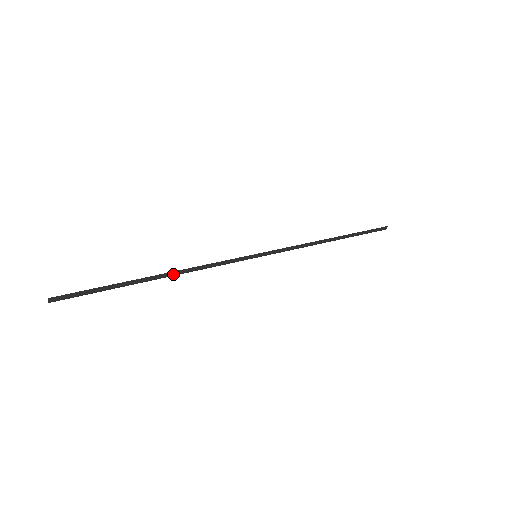
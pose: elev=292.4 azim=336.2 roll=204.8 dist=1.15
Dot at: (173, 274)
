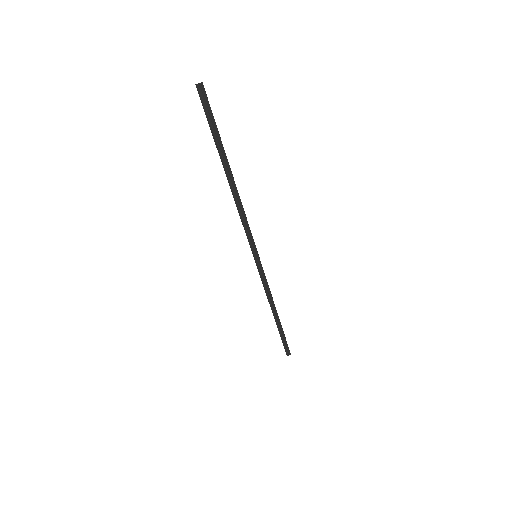
Dot at: (234, 189)
